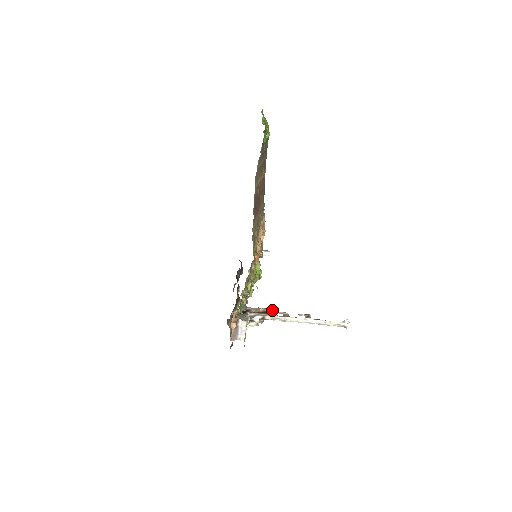
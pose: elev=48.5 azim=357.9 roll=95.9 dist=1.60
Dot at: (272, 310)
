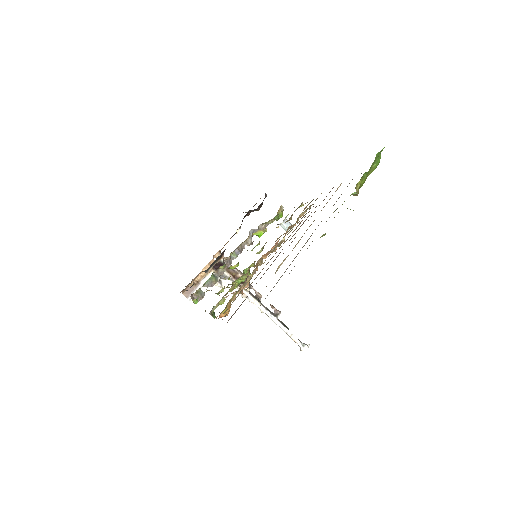
Dot at: (249, 283)
